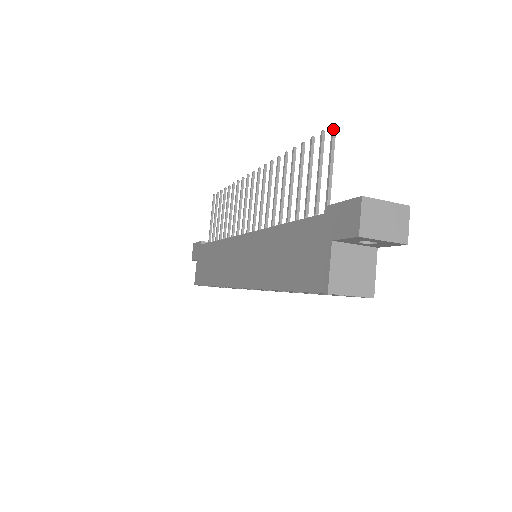
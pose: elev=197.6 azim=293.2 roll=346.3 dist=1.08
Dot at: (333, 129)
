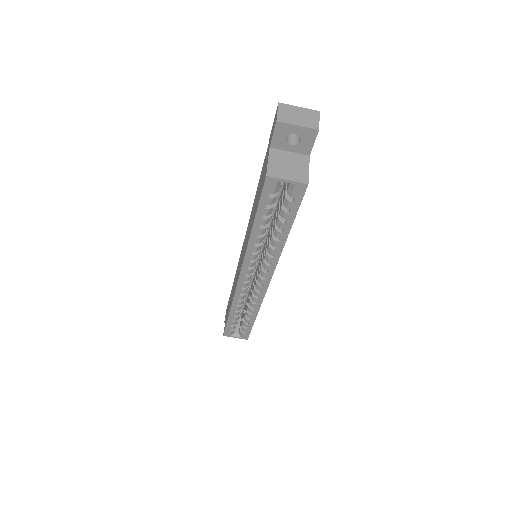
Dot at: occluded
